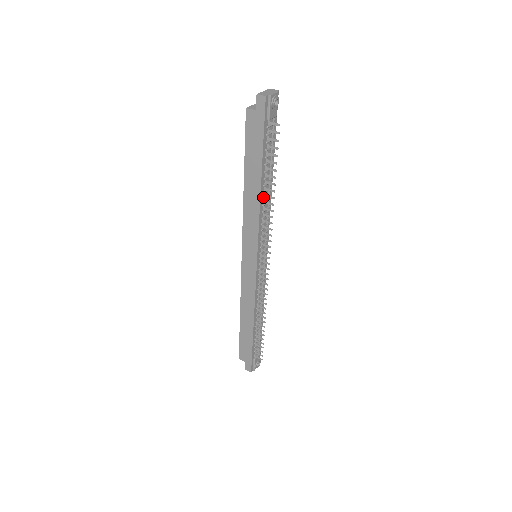
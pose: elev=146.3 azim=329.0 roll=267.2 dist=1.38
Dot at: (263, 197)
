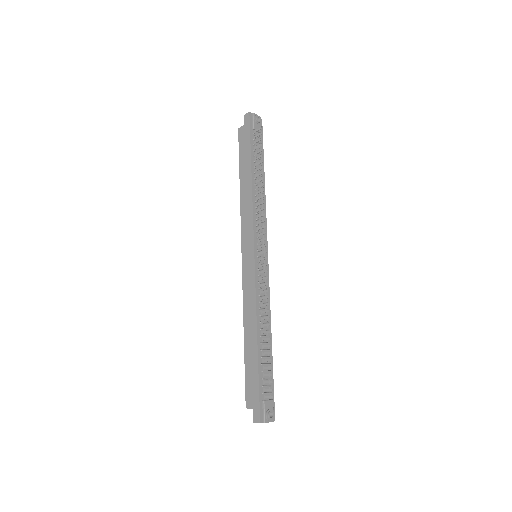
Dot at: (255, 189)
